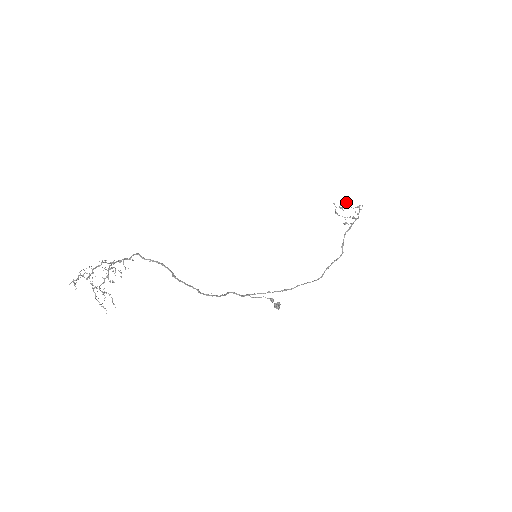
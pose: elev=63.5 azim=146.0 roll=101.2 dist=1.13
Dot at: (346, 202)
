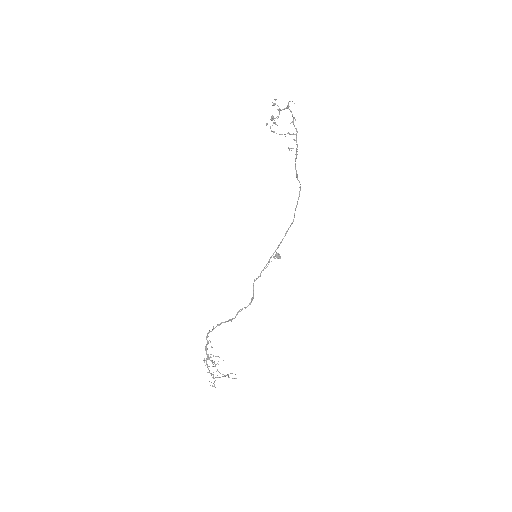
Dot at: occluded
